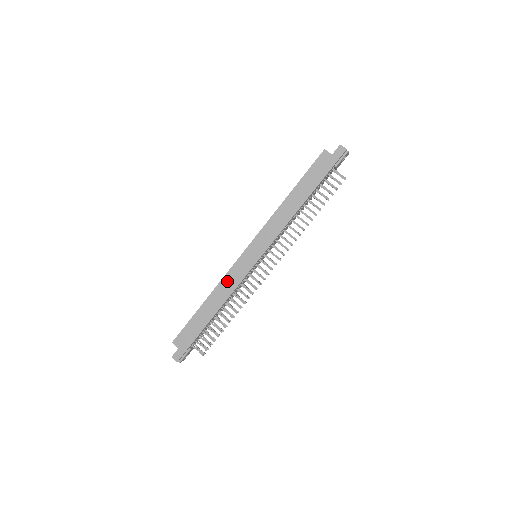
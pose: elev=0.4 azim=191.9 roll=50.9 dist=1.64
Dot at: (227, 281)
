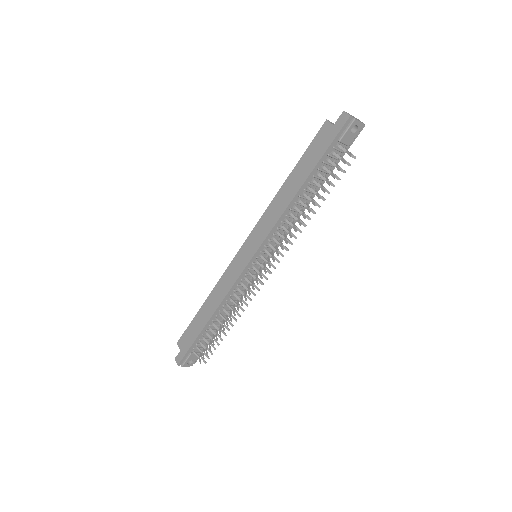
Dot at: (223, 282)
